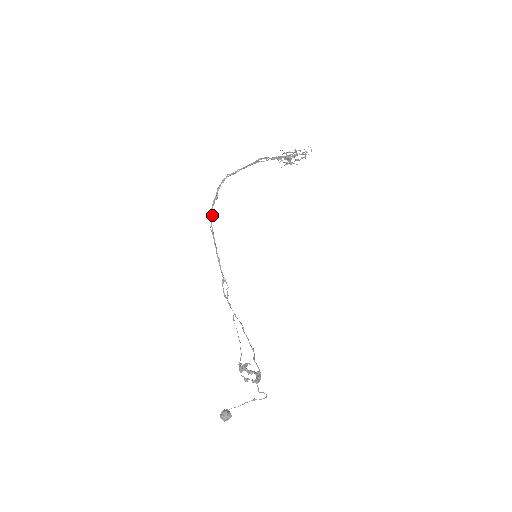
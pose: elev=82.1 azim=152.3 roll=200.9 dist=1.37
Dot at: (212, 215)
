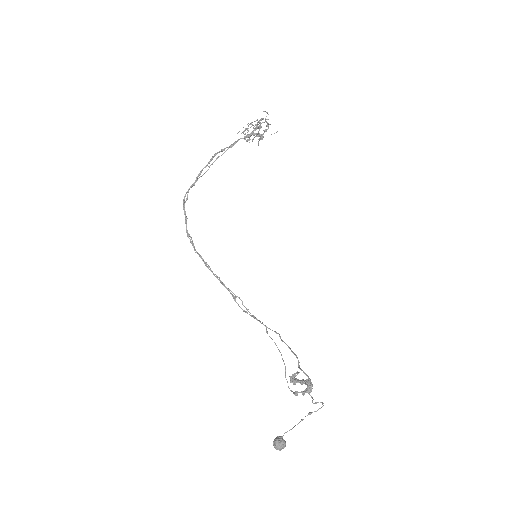
Dot at: occluded
